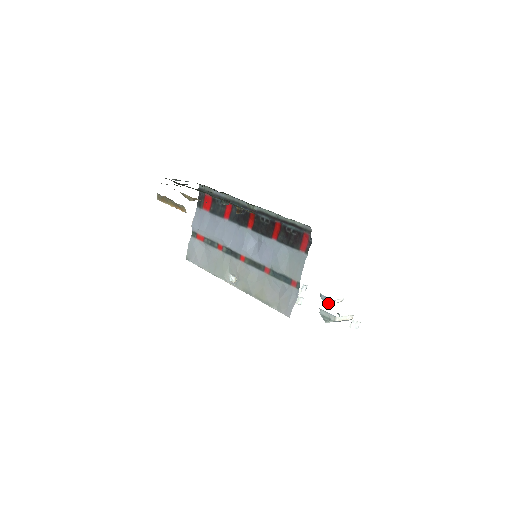
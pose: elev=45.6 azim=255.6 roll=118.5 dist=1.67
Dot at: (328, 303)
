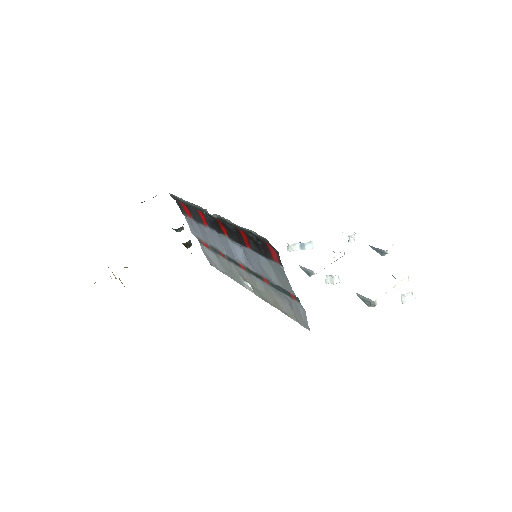
Dot at: (382, 254)
